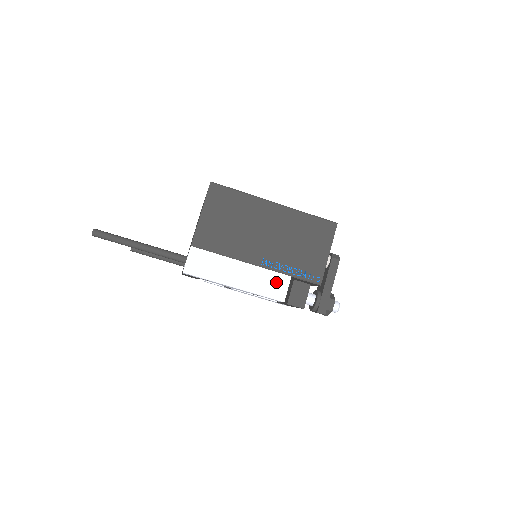
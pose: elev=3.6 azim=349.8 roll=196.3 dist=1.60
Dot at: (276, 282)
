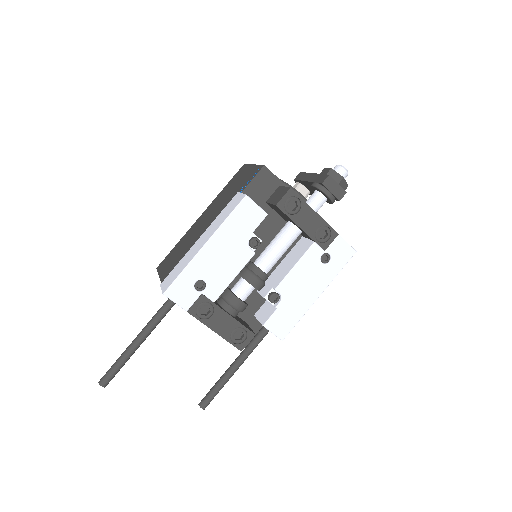
Dot at: (230, 205)
